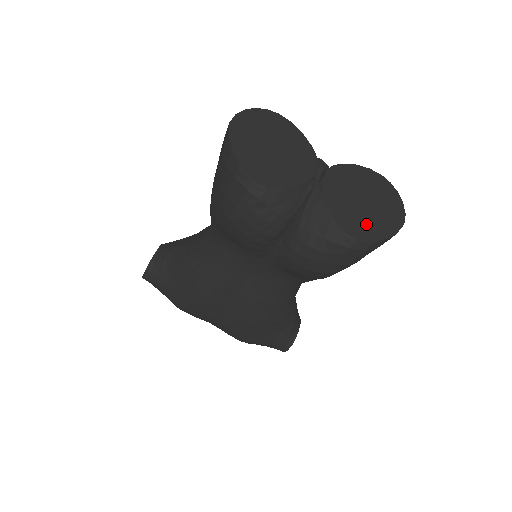
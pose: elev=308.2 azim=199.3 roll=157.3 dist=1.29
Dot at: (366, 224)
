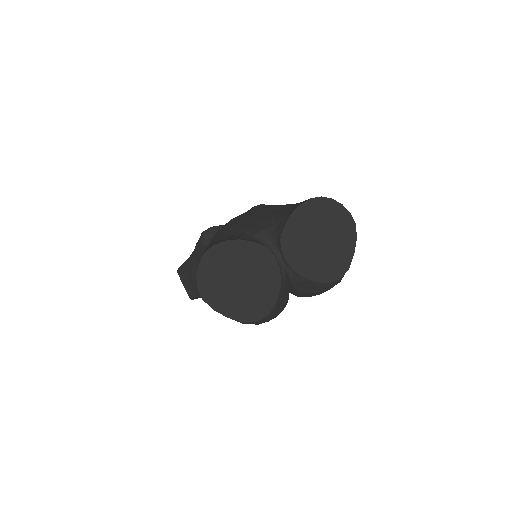
Dot at: (336, 258)
